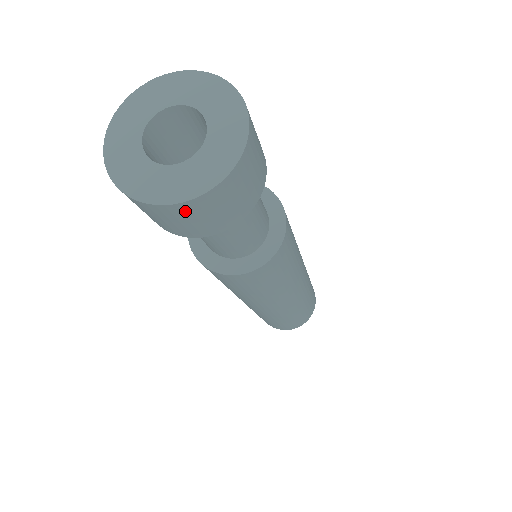
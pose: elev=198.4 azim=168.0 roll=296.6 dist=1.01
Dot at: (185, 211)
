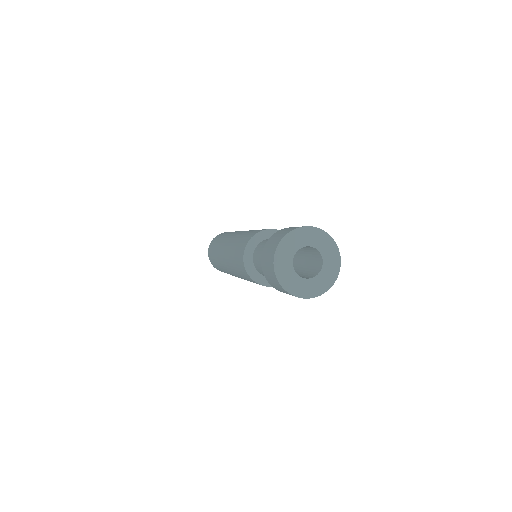
Dot at: occluded
